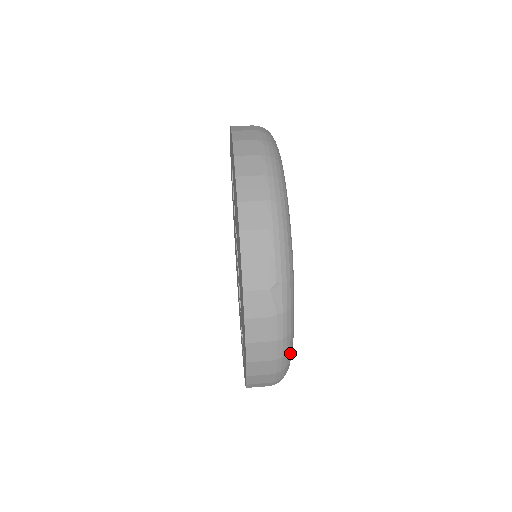
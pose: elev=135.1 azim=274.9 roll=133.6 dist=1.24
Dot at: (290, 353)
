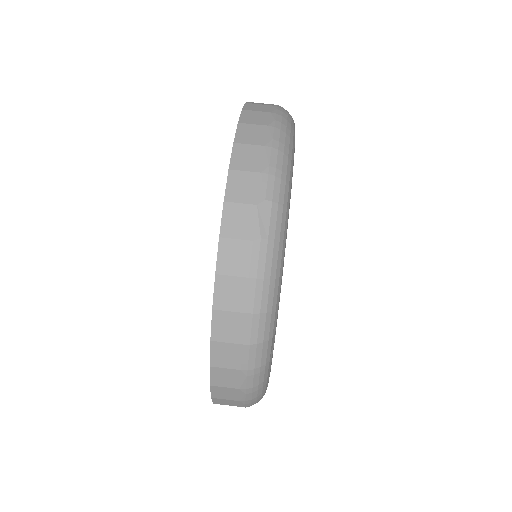
Dot at: (272, 318)
